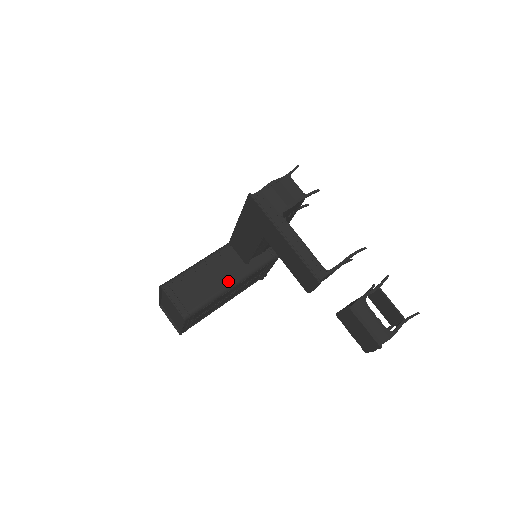
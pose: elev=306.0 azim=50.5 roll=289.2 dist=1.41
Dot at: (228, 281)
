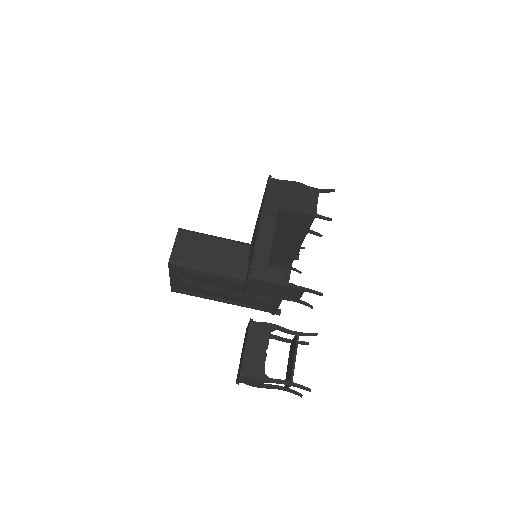
Dot at: (229, 269)
